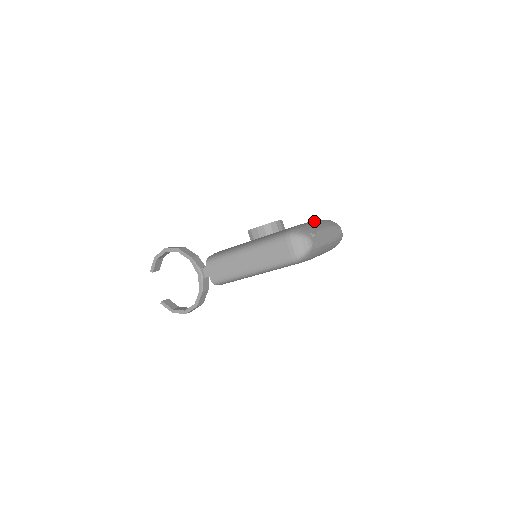
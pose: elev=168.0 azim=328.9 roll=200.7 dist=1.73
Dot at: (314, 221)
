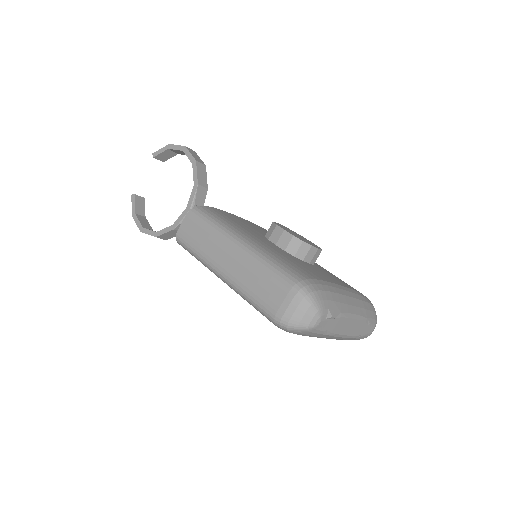
Dot at: (353, 292)
